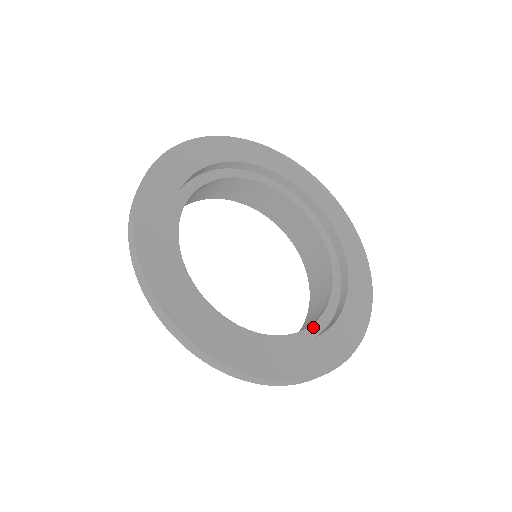
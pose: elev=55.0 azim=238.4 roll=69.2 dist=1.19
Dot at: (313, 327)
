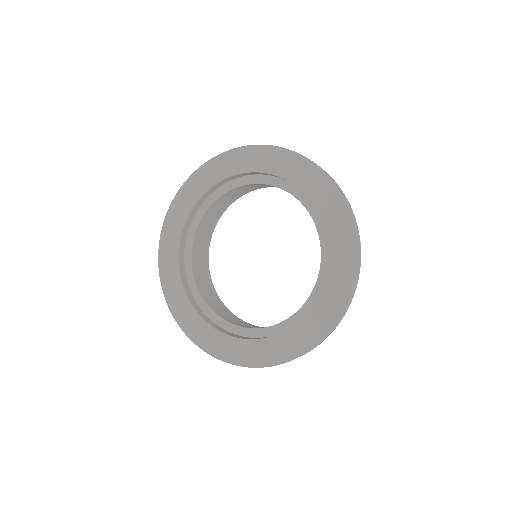
Dot at: (310, 299)
